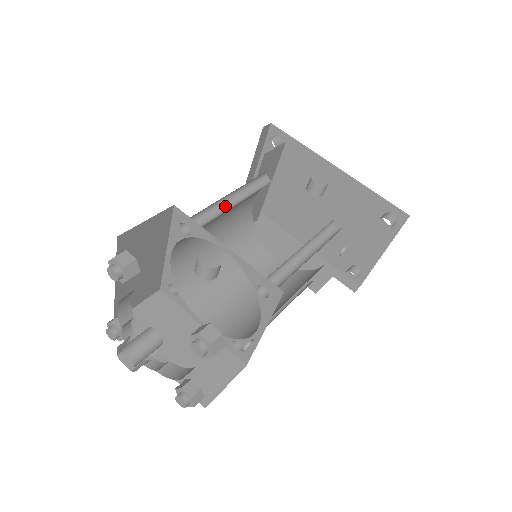
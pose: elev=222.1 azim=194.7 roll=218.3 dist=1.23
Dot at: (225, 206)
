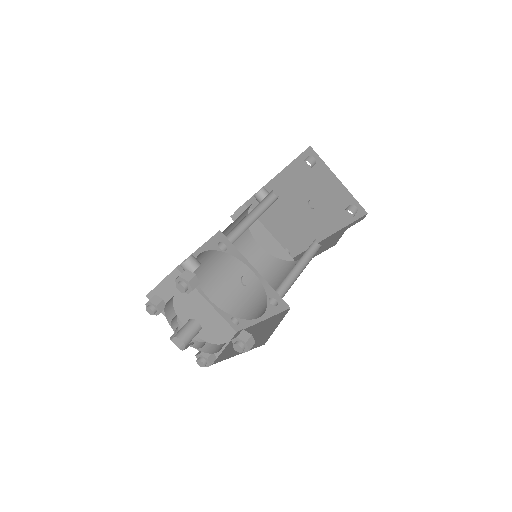
Dot at: occluded
